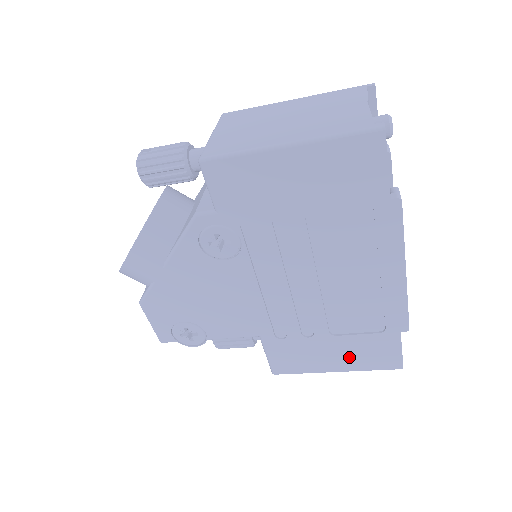
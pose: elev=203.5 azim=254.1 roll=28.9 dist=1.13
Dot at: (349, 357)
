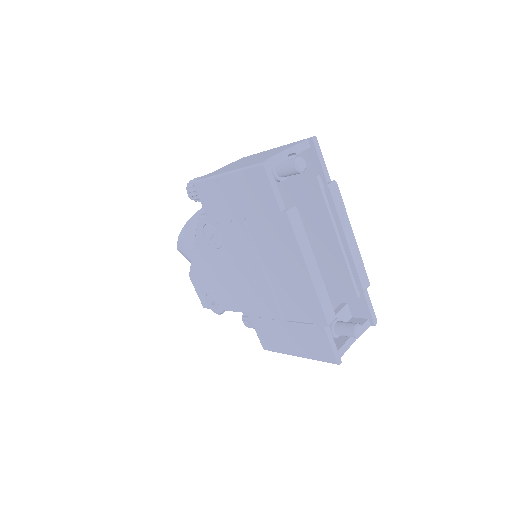
Dot at: (301, 343)
